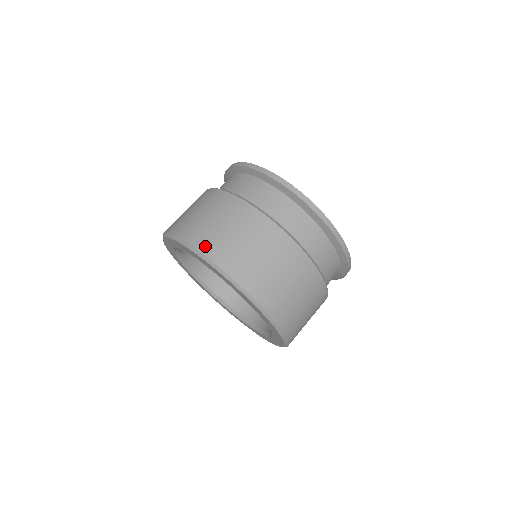
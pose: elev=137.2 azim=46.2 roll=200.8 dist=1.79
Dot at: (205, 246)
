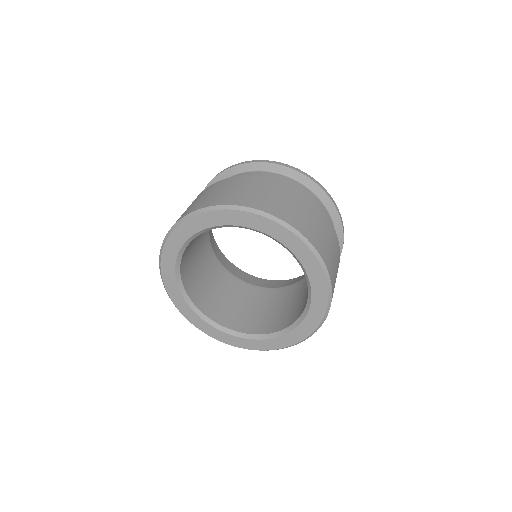
Dot at: (231, 201)
